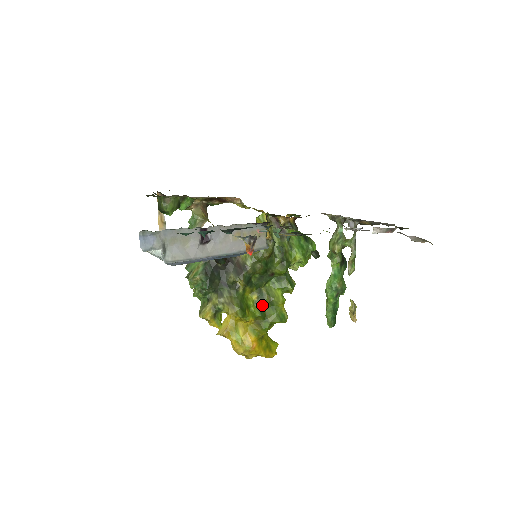
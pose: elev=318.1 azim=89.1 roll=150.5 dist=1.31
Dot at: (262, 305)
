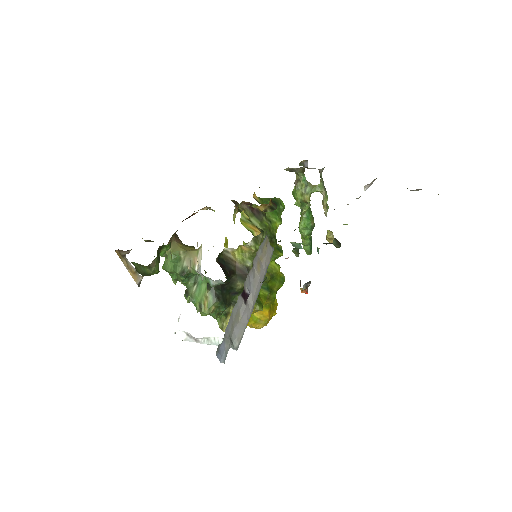
Dot at: (266, 284)
